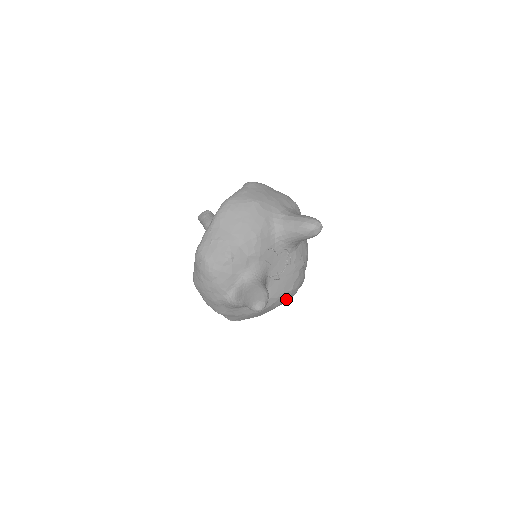
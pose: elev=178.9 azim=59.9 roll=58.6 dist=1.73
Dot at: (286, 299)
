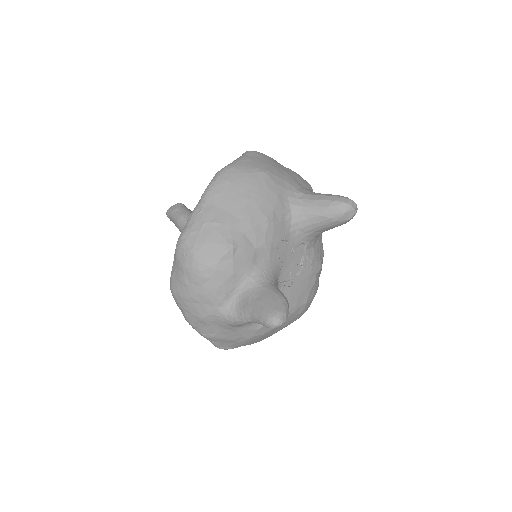
Dot at: (297, 317)
